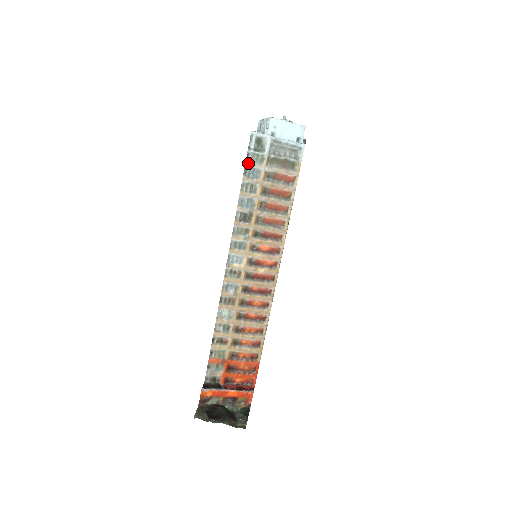
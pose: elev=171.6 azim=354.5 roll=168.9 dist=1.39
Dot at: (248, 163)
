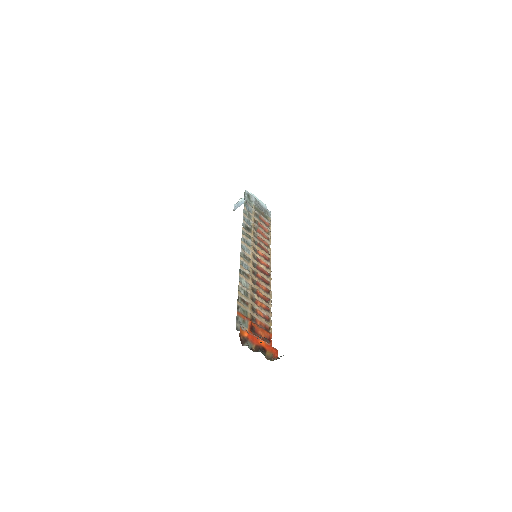
Dot at: (246, 201)
